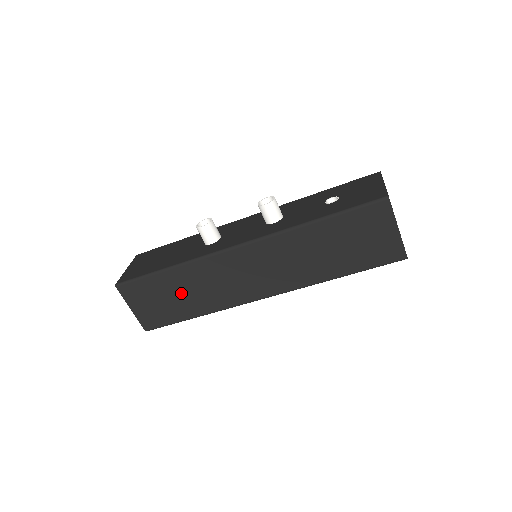
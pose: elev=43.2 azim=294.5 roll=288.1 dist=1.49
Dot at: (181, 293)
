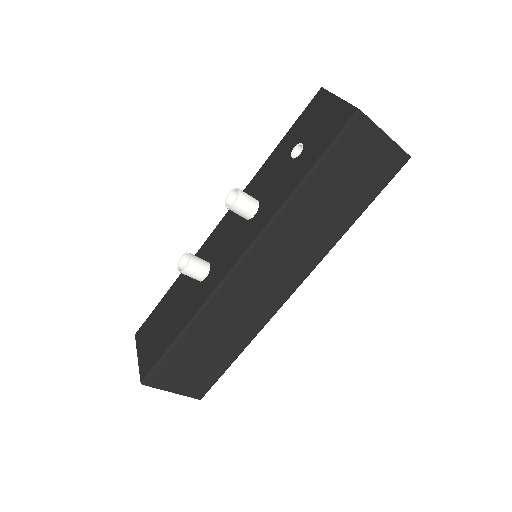
Dot at: (211, 344)
